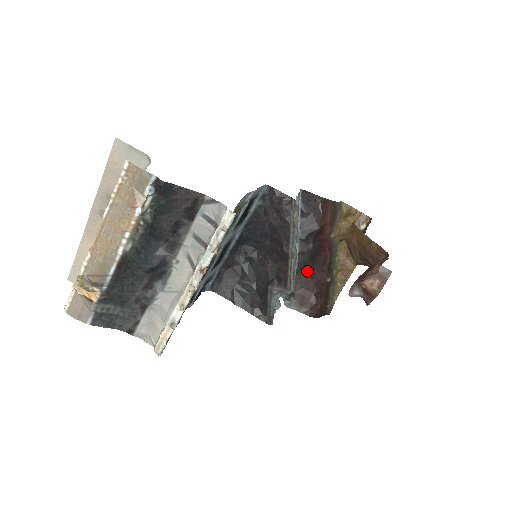
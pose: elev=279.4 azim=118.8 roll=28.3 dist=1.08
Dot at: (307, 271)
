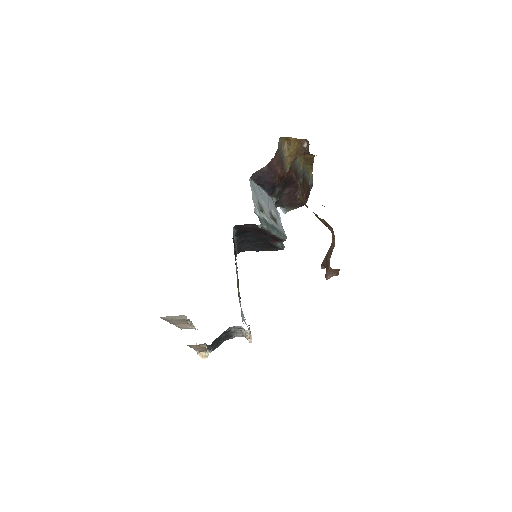
Dot at: (284, 193)
